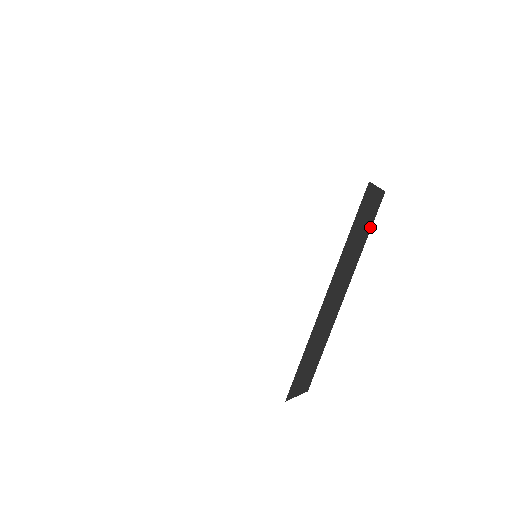
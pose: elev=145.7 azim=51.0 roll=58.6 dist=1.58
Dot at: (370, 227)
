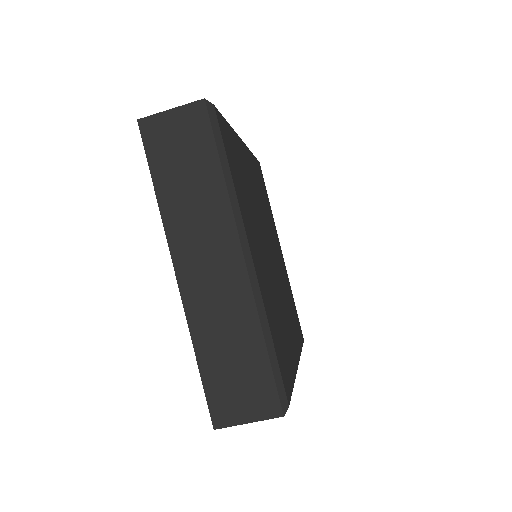
Dot at: (214, 153)
